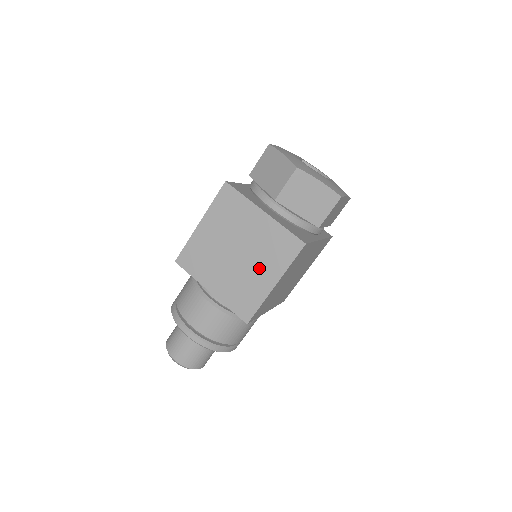
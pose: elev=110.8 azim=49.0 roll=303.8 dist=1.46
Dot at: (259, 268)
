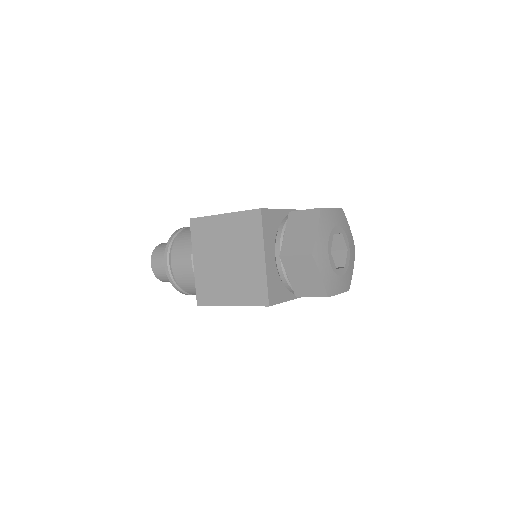
Dot at: (231, 285)
